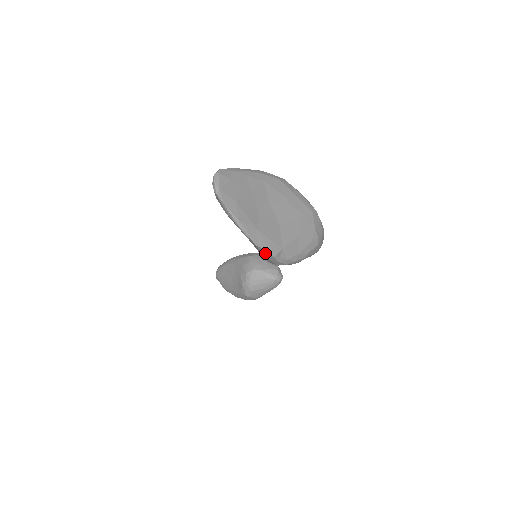
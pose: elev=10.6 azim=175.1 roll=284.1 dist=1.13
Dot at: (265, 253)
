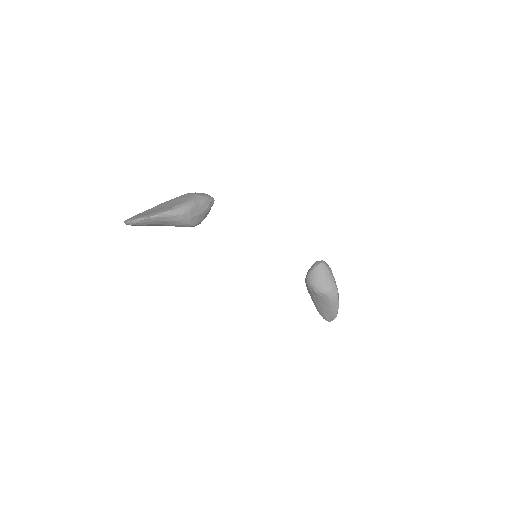
Dot at: (165, 215)
